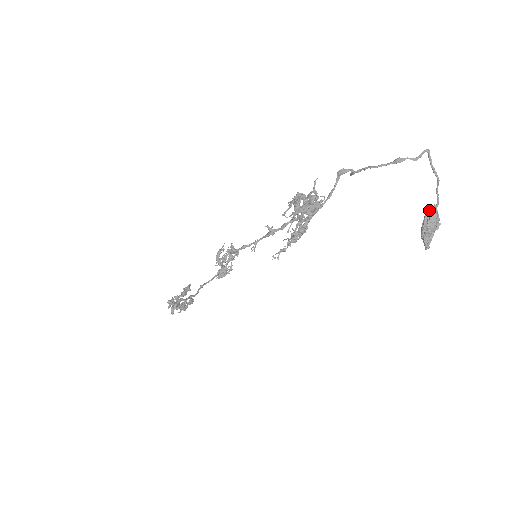
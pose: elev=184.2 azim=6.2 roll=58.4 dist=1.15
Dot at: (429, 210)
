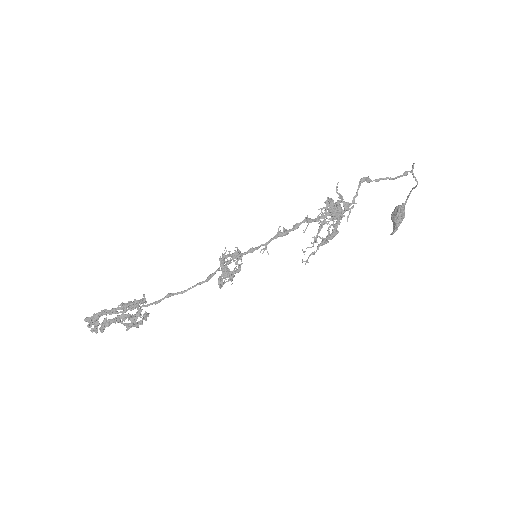
Dot at: (400, 207)
